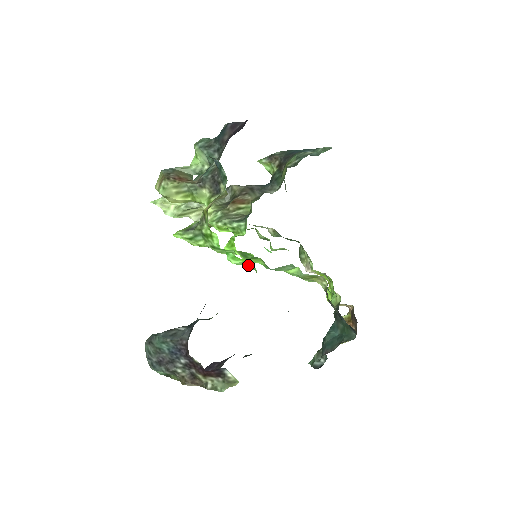
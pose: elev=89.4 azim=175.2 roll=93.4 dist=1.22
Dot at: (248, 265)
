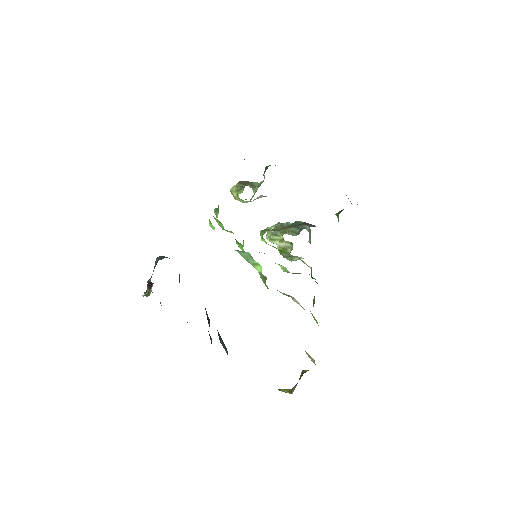
Dot at: occluded
